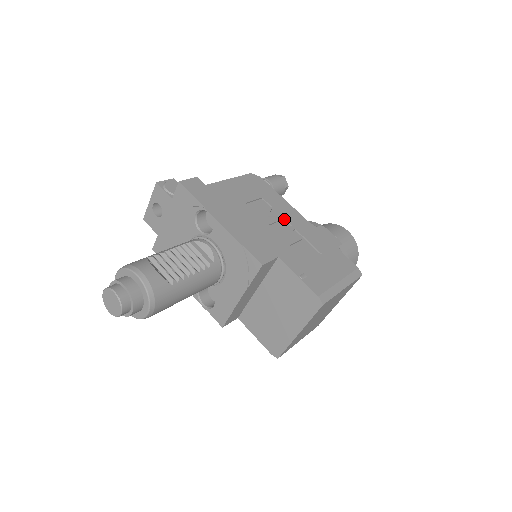
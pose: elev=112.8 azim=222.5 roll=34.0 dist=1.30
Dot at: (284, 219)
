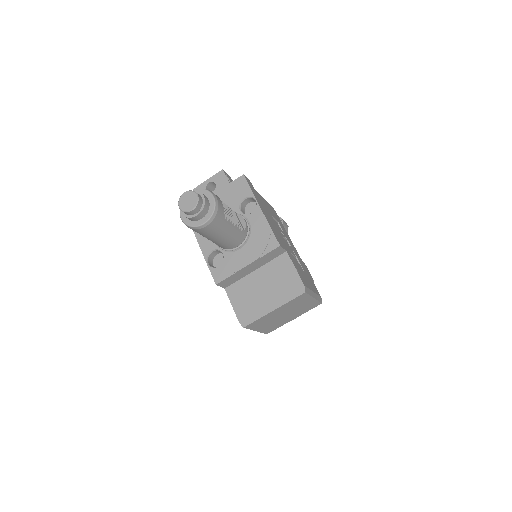
Dot at: (288, 241)
